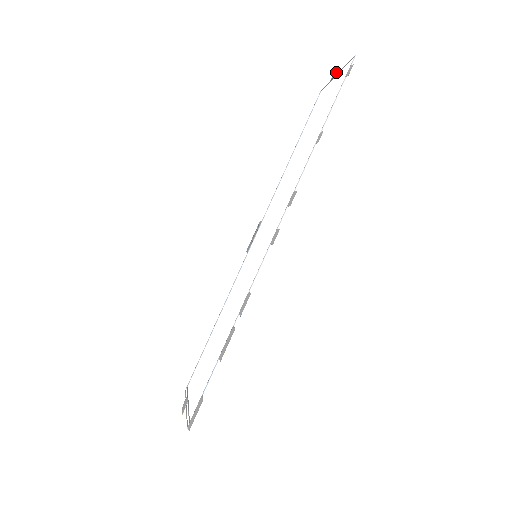
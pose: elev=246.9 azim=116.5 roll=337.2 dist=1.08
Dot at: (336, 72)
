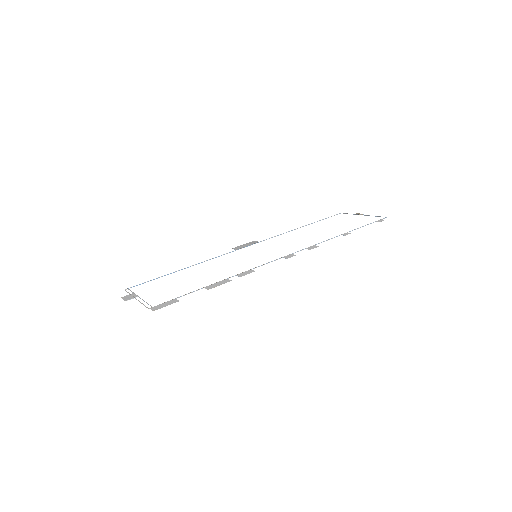
Dot at: occluded
